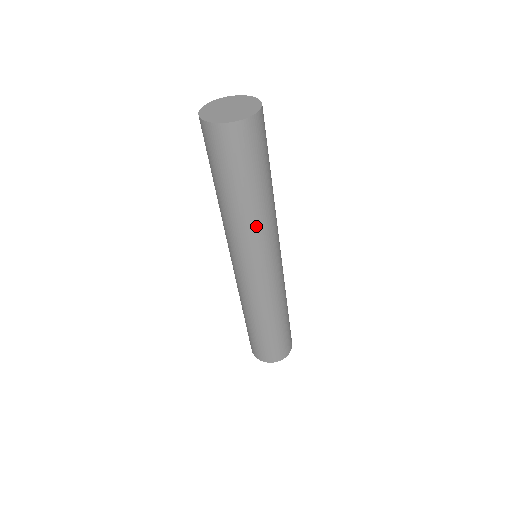
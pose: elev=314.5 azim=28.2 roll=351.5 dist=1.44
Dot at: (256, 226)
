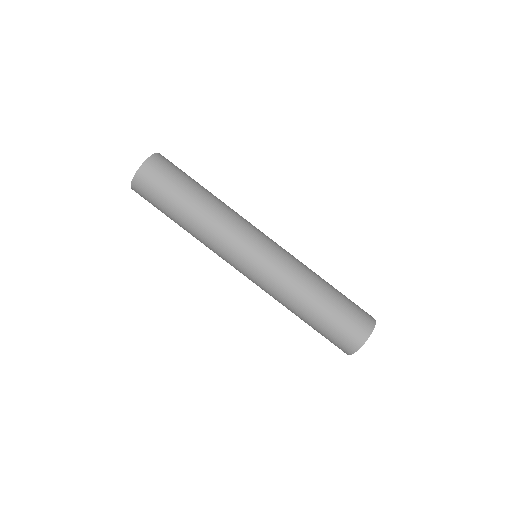
Dot at: (212, 226)
